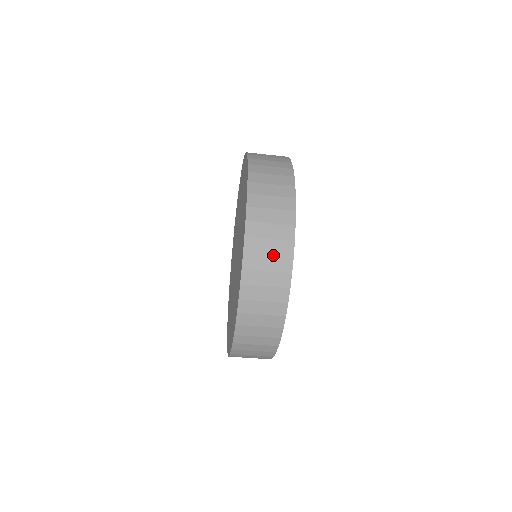
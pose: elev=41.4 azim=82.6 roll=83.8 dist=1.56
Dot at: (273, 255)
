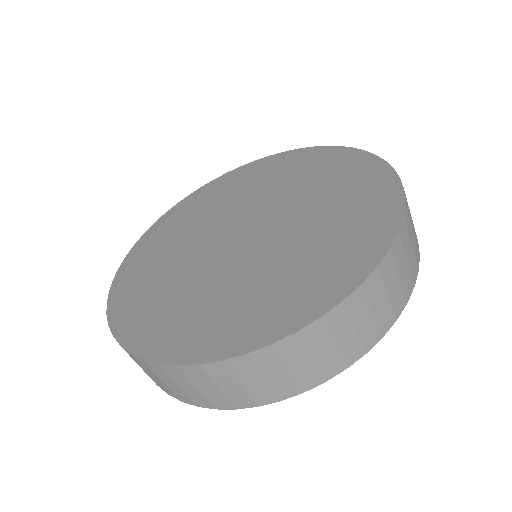
Dot at: (337, 349)
